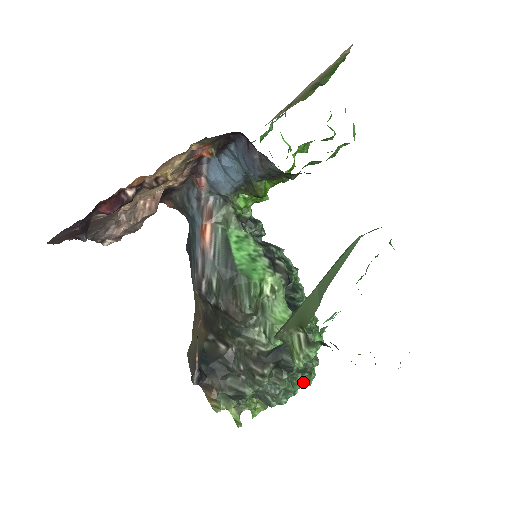
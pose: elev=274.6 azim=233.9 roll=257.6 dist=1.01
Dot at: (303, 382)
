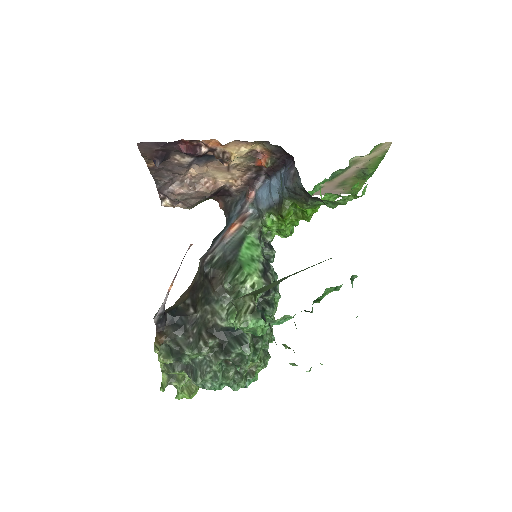
Dot at: (232, 382)
